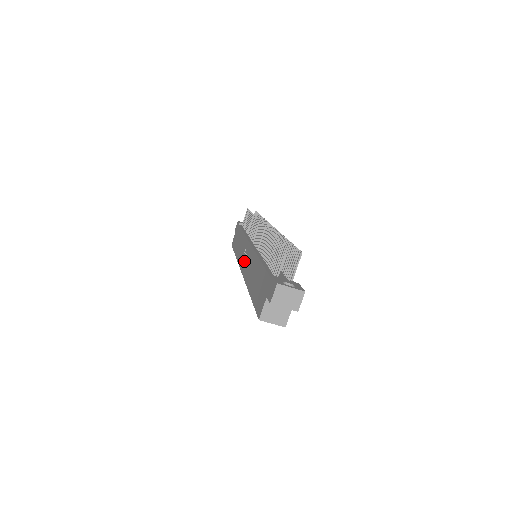
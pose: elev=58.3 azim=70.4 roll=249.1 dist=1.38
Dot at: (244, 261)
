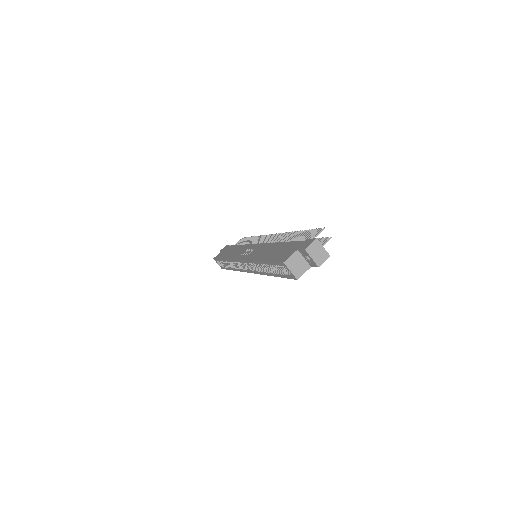
Dot at: (246, 254)
